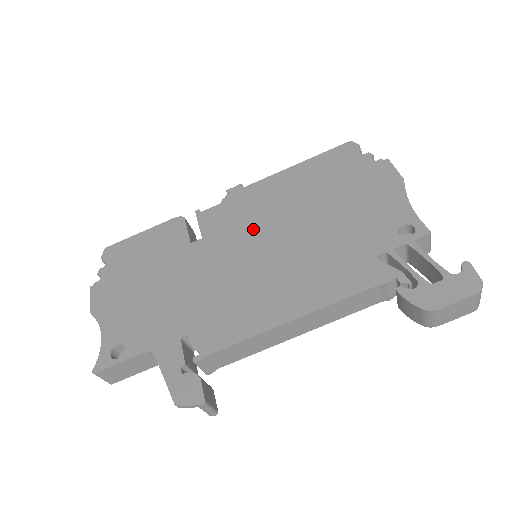
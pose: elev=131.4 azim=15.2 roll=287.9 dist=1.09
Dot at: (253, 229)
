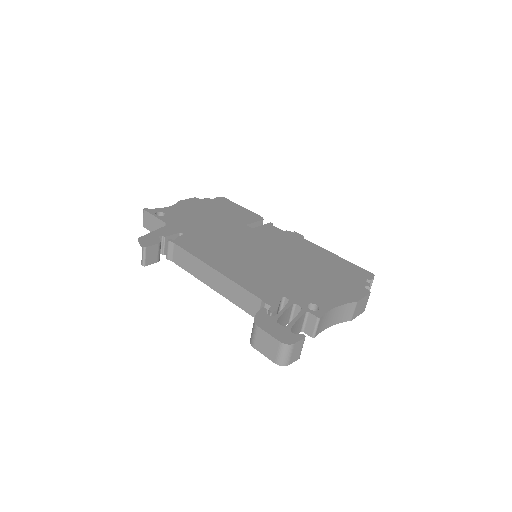
Dot at: (272, 245)
